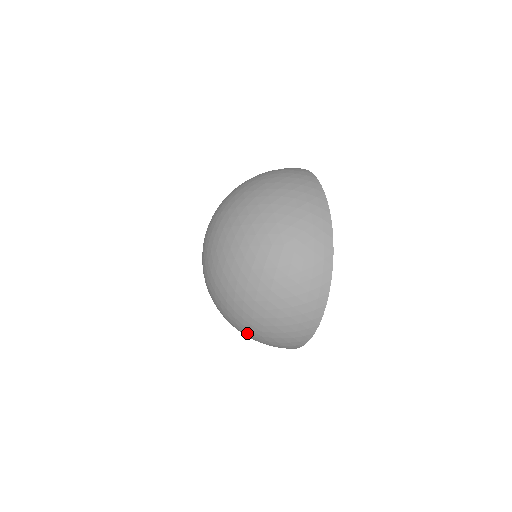
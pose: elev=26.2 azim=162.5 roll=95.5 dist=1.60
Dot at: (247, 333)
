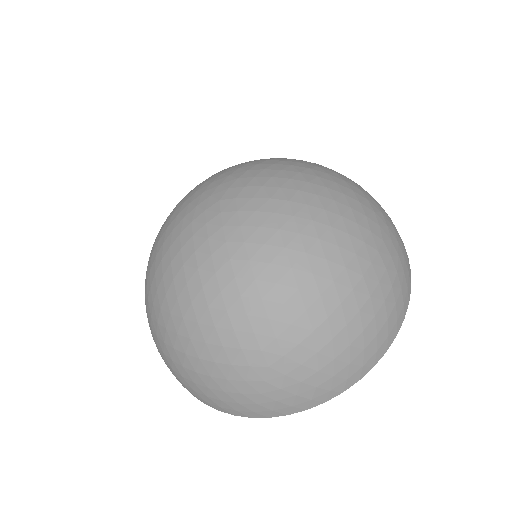
Dot at: (237, 354)
